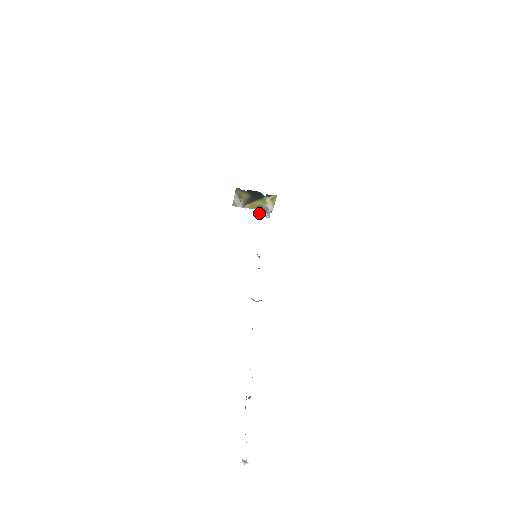
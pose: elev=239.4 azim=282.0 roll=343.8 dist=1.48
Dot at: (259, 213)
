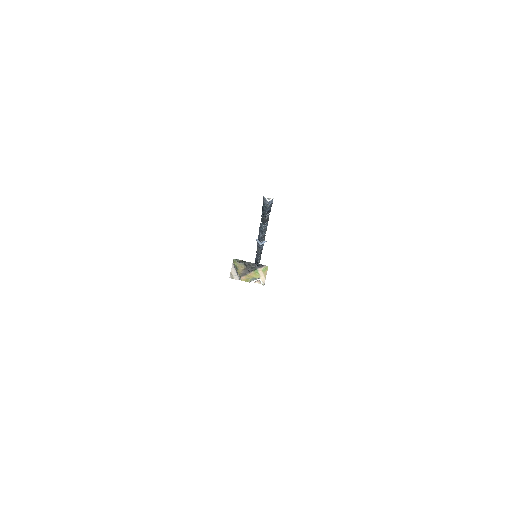
Dot at: (253, 280)
